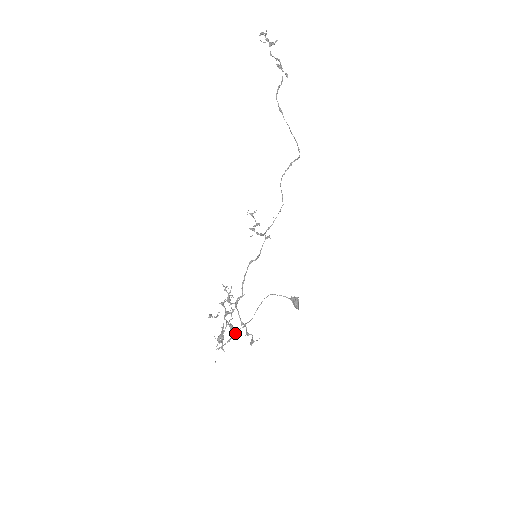
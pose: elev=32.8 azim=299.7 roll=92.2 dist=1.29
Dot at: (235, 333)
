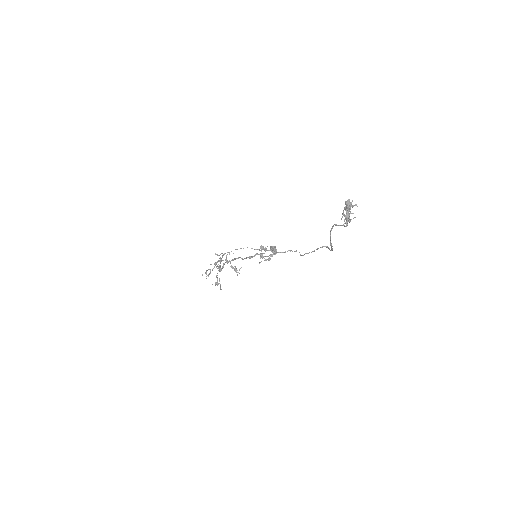
Dot at: occluded
